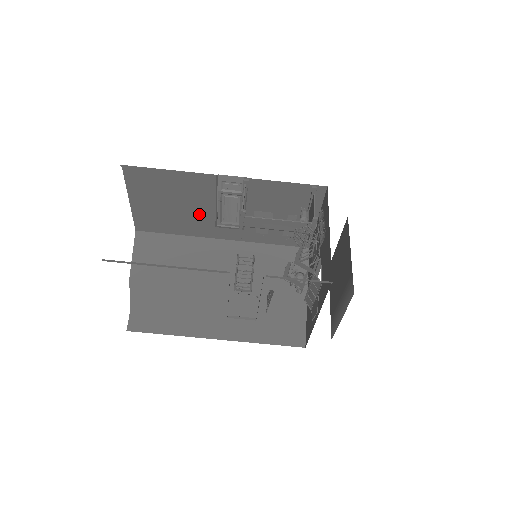
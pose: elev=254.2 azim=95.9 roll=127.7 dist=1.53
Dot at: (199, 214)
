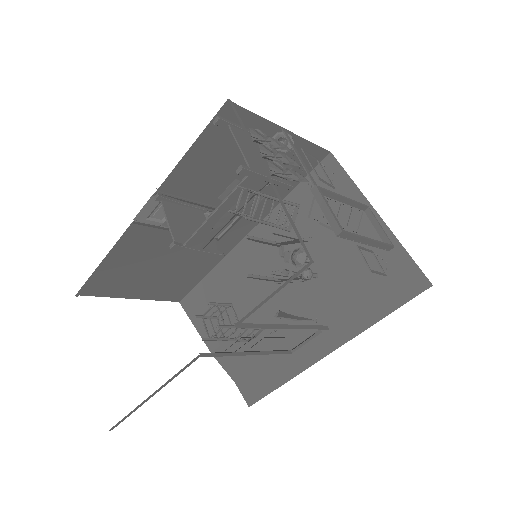
Dot at: occluded
